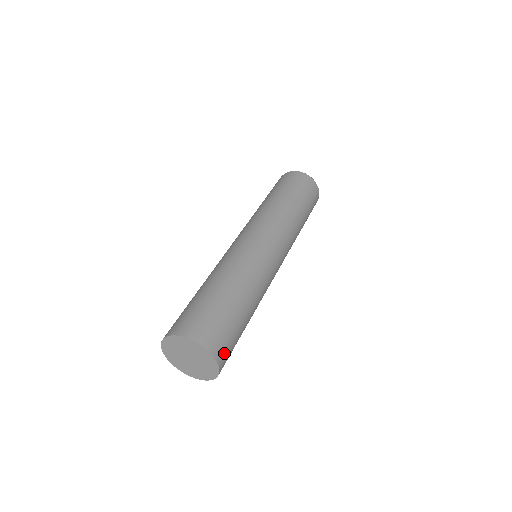
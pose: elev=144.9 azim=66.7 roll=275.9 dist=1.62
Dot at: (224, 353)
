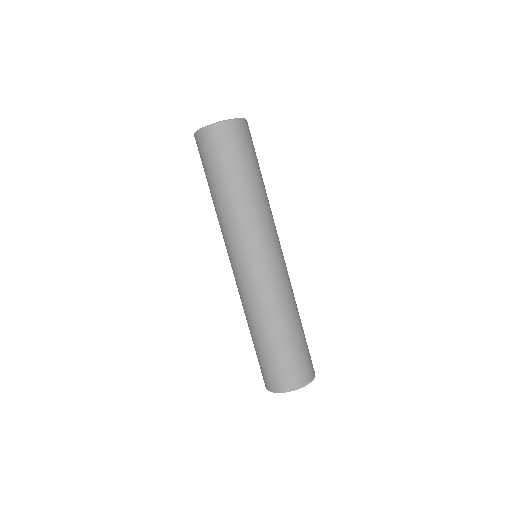
Dot at: (312, 364)
